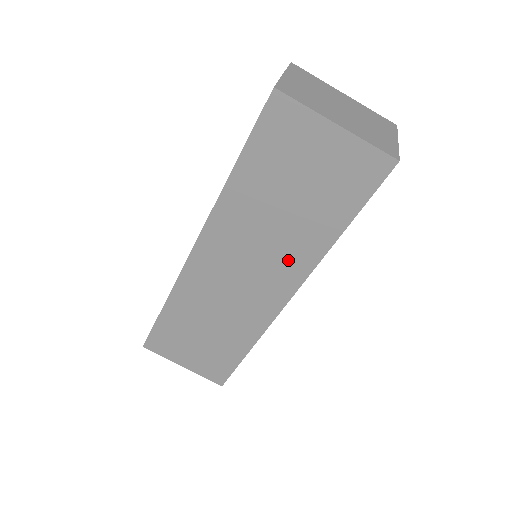
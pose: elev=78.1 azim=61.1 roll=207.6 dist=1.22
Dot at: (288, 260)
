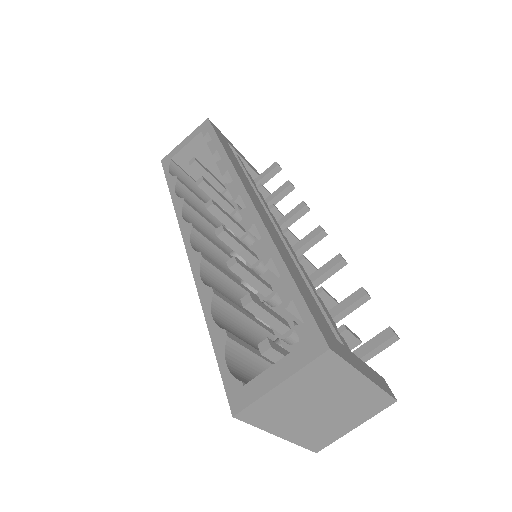
Dot at: occluded
